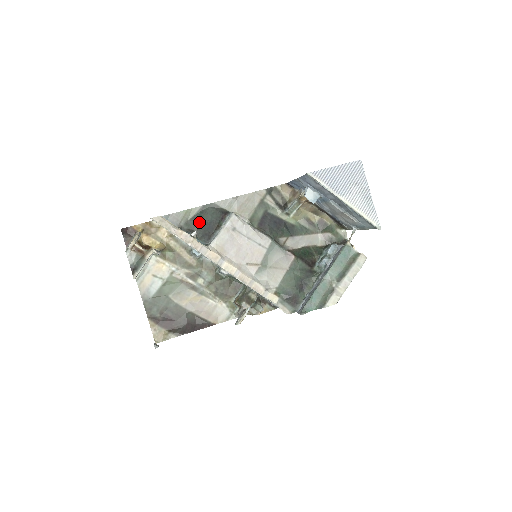
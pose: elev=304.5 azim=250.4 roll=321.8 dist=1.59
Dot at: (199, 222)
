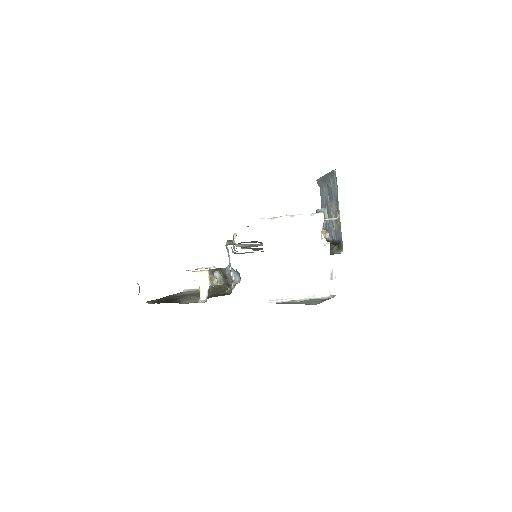
Dot at: occluded
